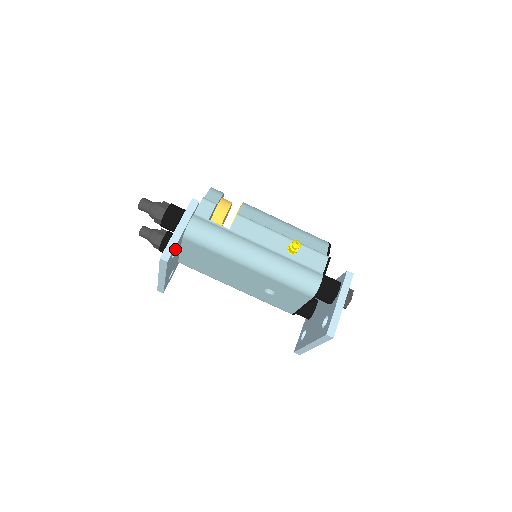
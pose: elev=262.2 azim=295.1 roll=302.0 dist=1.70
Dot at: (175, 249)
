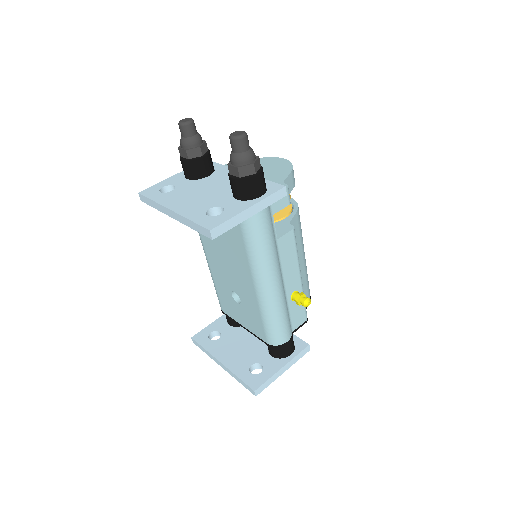
Dot at: occluded
